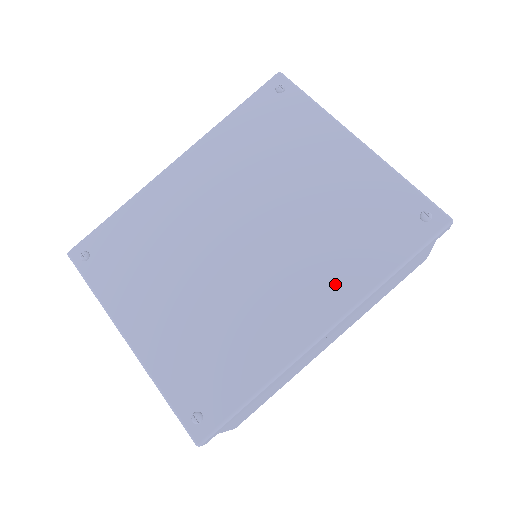
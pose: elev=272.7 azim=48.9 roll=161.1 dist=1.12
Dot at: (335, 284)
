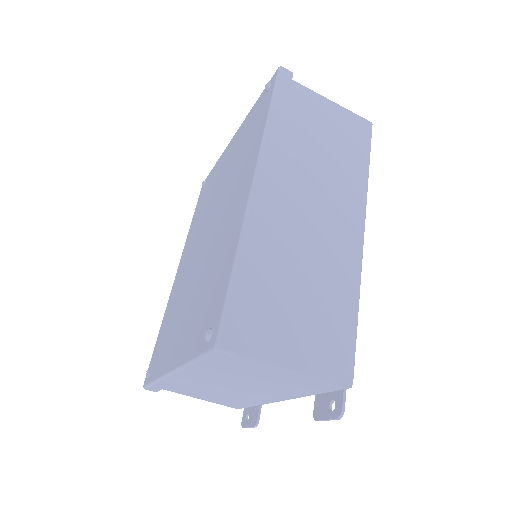
Dot at: (247, 167)
